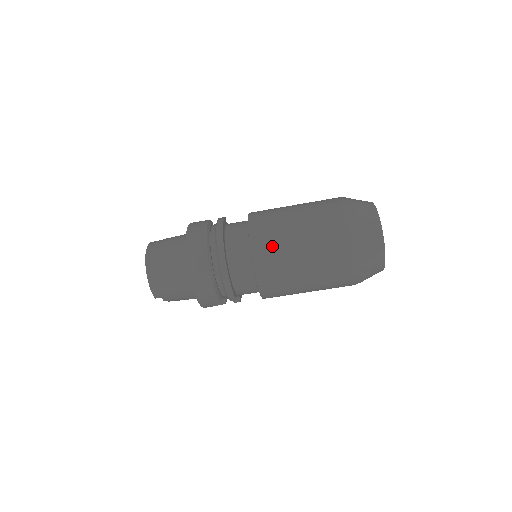
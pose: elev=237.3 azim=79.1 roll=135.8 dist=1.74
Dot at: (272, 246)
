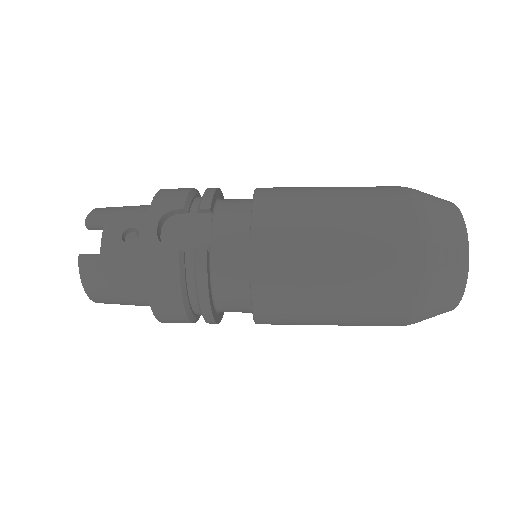
Dot at: (287, 324)
